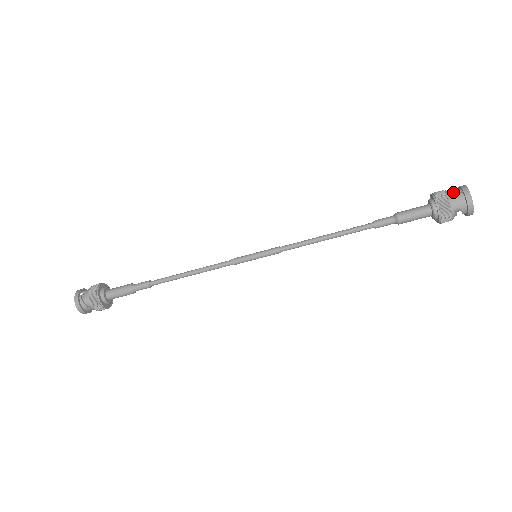
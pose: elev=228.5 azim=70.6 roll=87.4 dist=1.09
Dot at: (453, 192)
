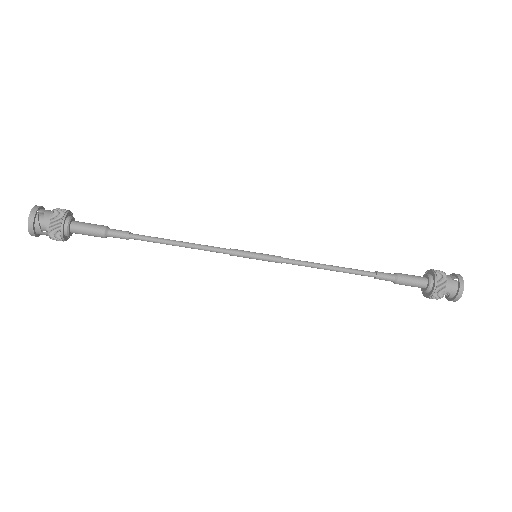
Dot at: (450, 277)
